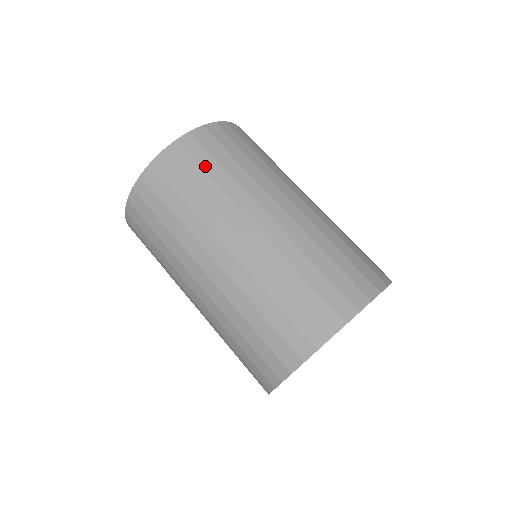
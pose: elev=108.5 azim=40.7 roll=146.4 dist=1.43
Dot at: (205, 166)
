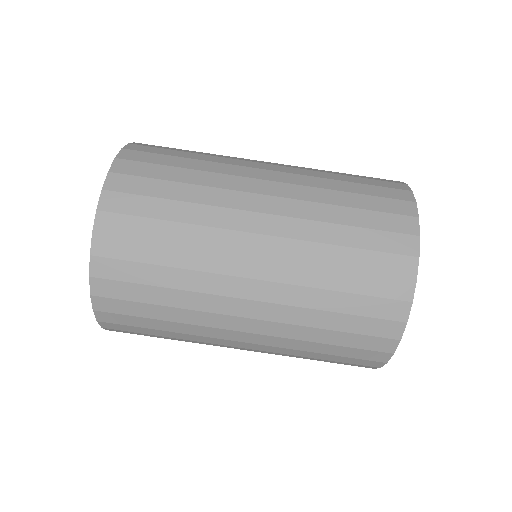
Dot at: (145, 280)
